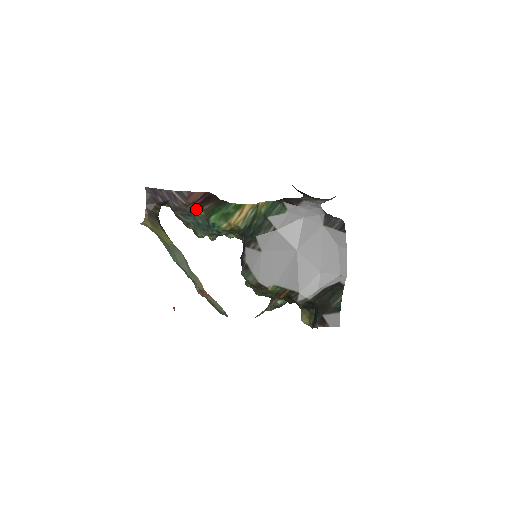
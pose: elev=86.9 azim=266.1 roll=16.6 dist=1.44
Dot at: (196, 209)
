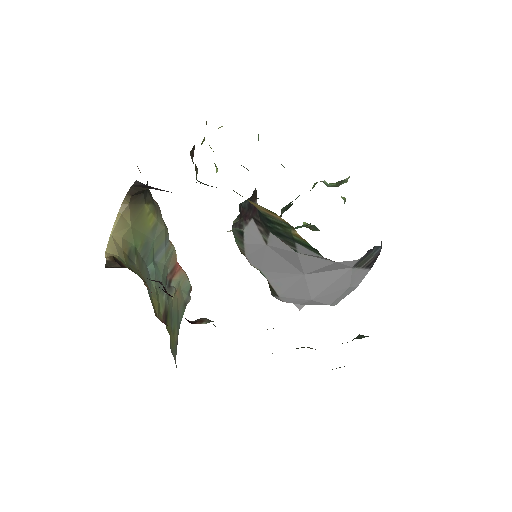
Dot at: occluded
